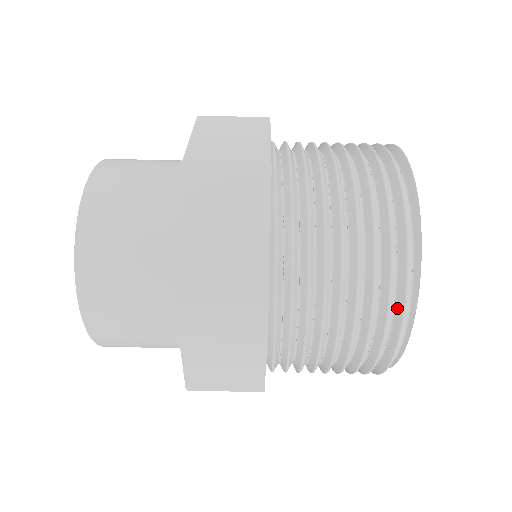
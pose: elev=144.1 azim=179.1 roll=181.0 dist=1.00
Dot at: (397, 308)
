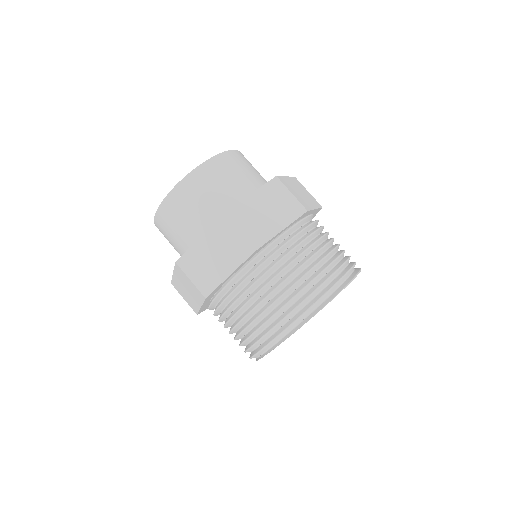
Dot at: (260, 347)
